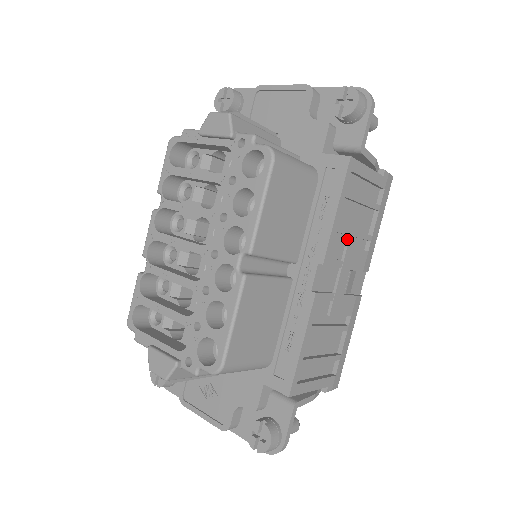
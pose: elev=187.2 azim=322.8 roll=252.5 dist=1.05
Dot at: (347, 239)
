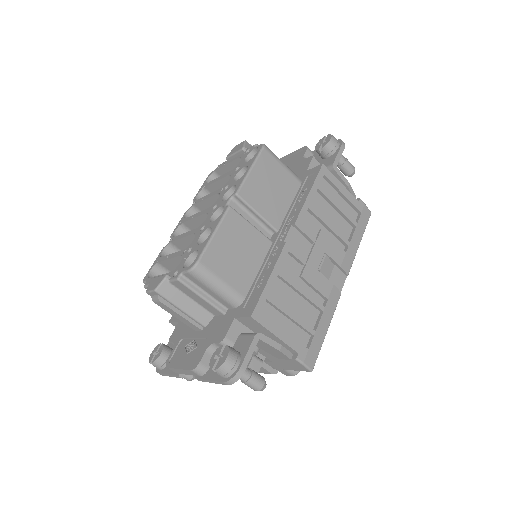
Dot at: (323, 229)
